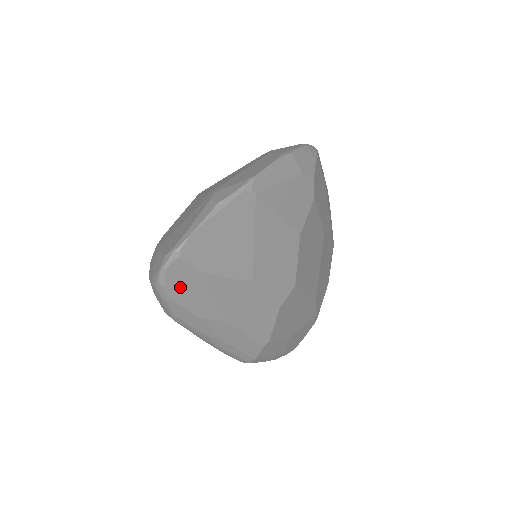
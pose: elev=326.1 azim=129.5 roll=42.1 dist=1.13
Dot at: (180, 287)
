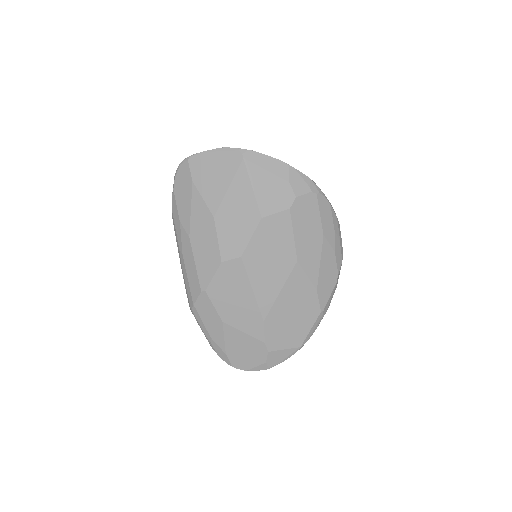
Dot at: (180, 184)
